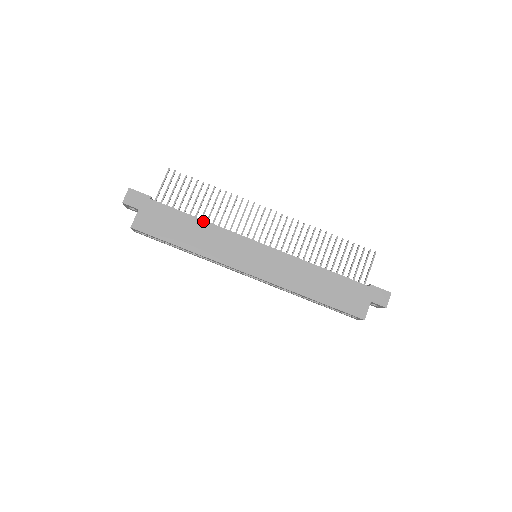
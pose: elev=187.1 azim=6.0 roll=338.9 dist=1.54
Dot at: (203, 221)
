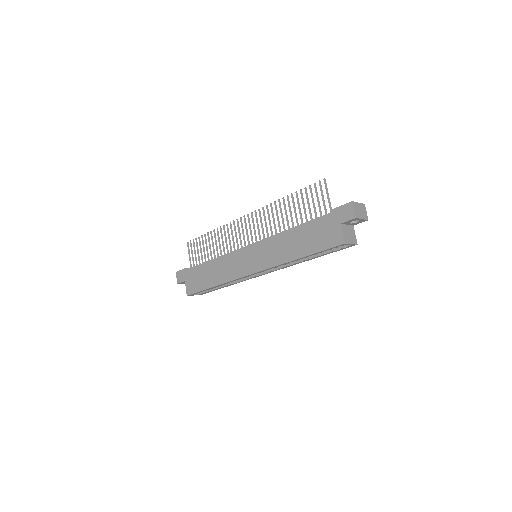
Dot at: (213, 260)
